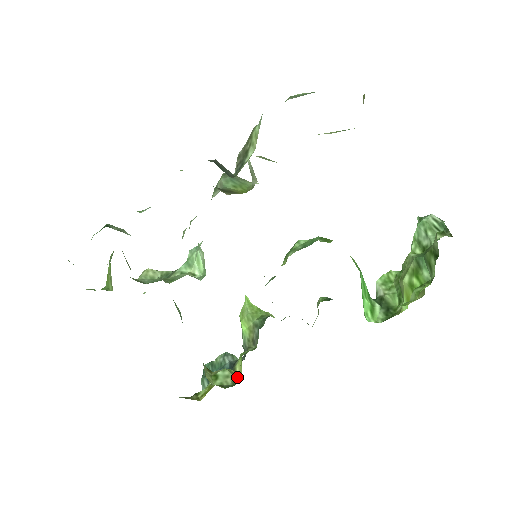
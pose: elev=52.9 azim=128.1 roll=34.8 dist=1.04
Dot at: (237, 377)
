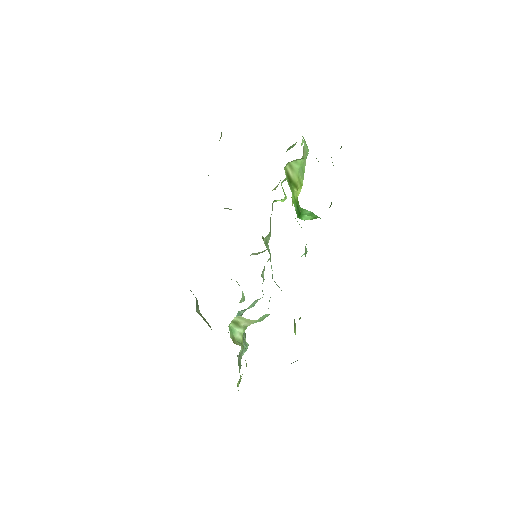
Dot at: occluded
